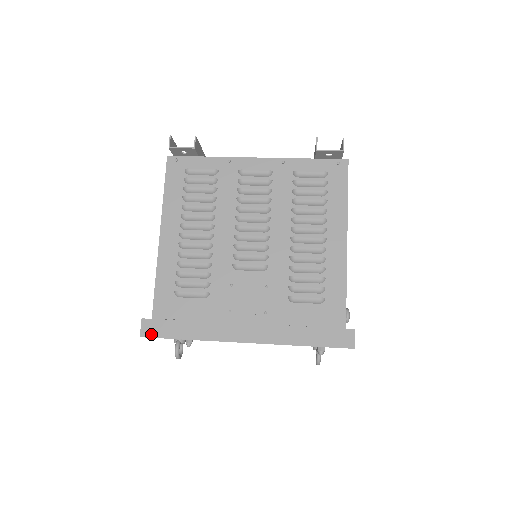
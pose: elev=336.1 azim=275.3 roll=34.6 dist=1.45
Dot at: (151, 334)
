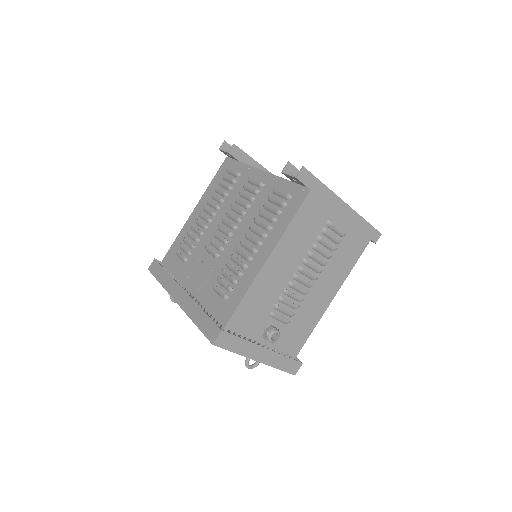
Dot at: (152, 270)
